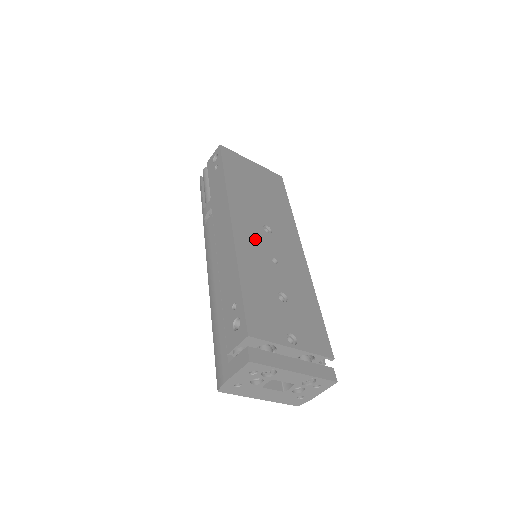
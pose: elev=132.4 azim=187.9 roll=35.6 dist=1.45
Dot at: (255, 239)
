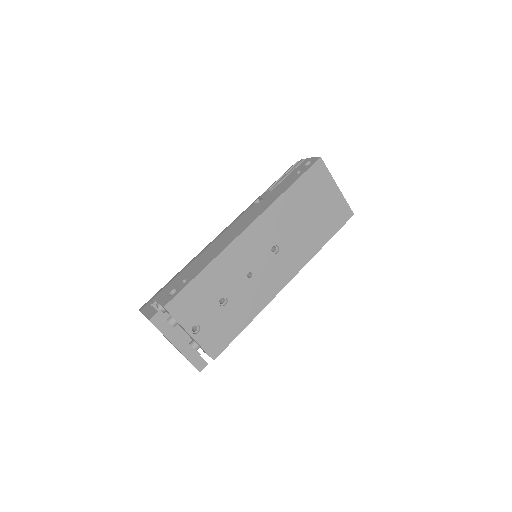
Dot at: (252, 251)
